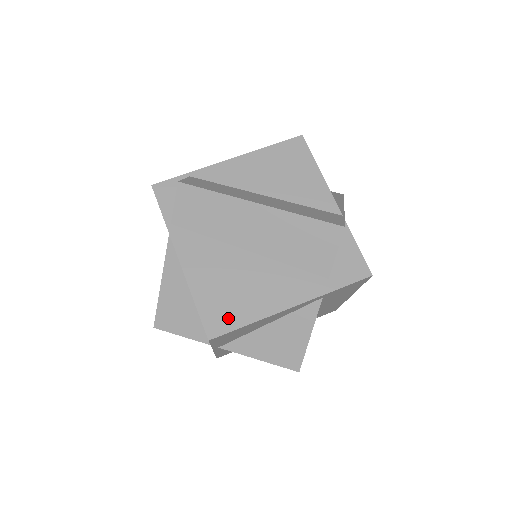
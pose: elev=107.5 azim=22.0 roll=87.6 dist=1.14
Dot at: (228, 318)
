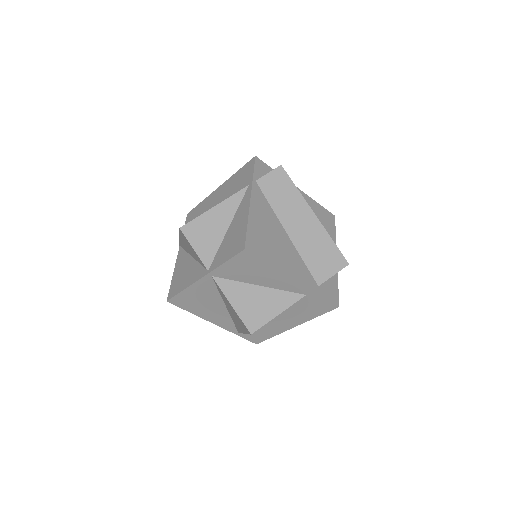
Dot at: (261, 250)
